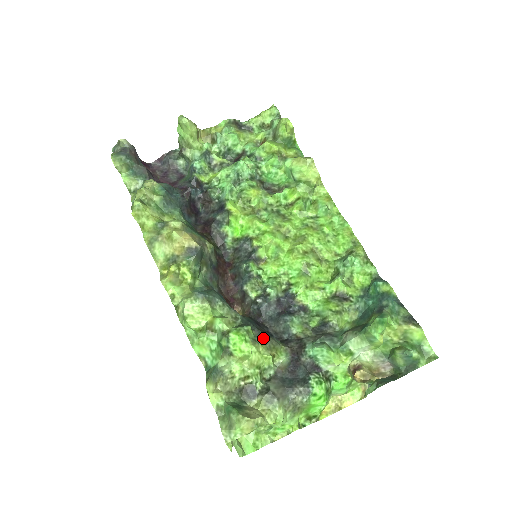
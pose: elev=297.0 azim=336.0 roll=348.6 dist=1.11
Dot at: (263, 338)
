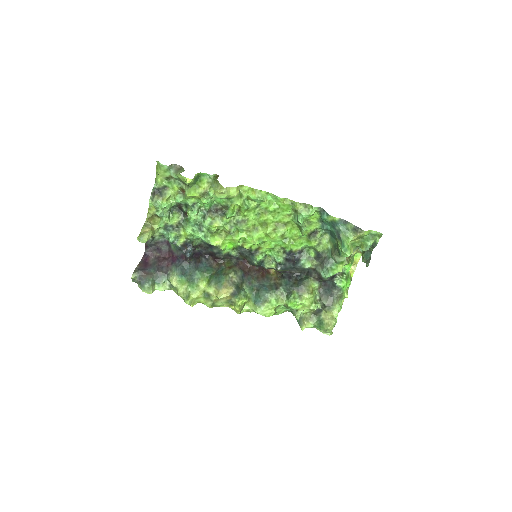
Dot at: (301, 290)
